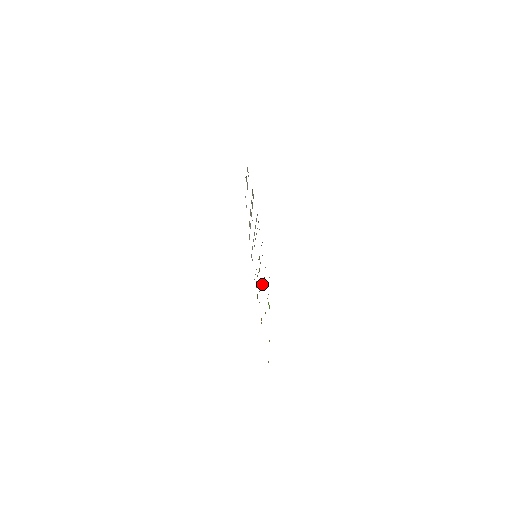
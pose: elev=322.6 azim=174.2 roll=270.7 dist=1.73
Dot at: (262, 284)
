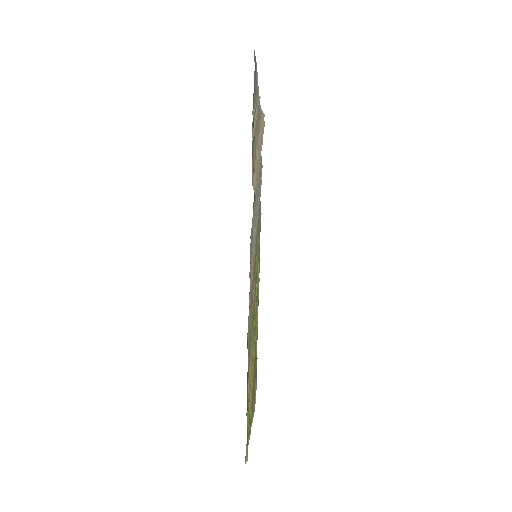
Dot at: (255, 325)
